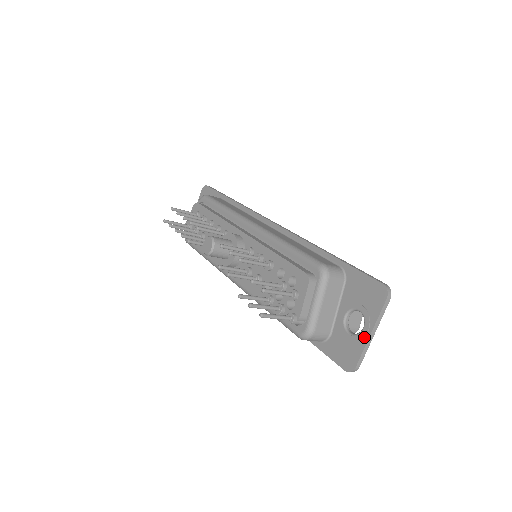
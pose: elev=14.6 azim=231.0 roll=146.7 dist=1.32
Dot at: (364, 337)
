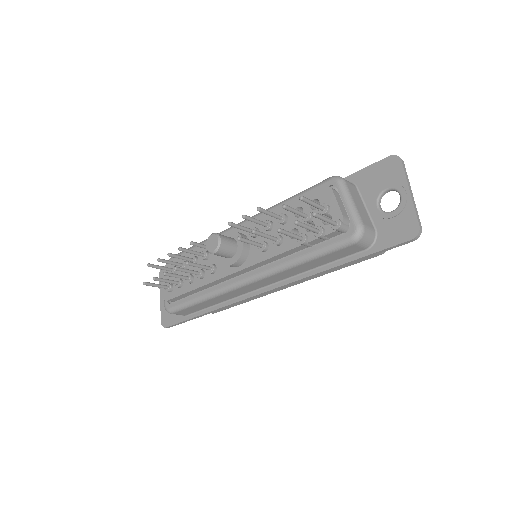
Dot at: (407, 200)
